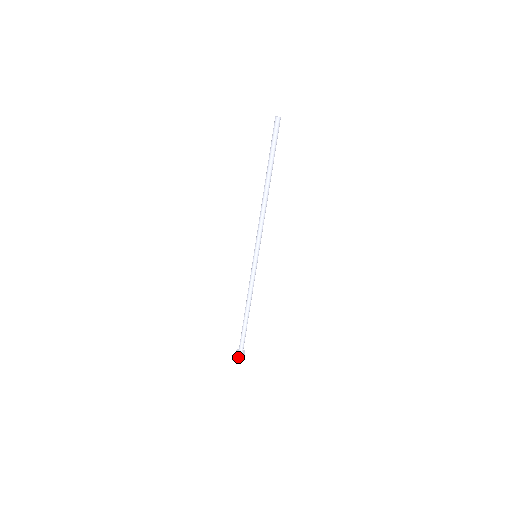
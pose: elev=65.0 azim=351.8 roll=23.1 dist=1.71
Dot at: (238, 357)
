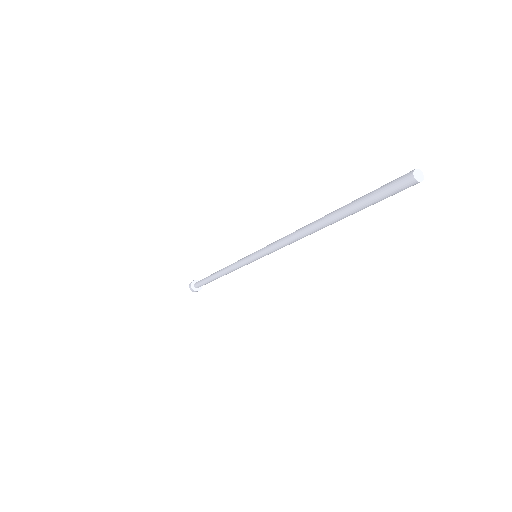
Dot at: occluded
